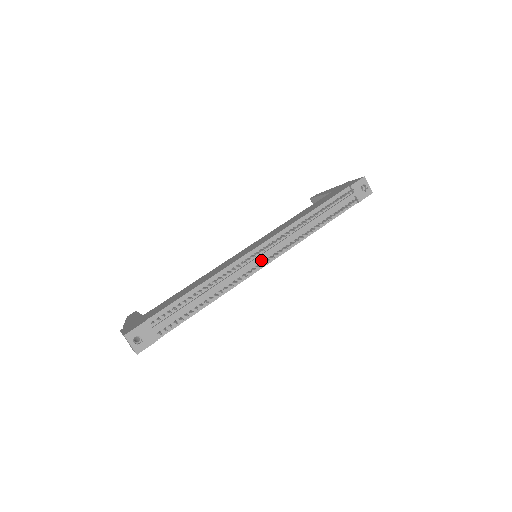
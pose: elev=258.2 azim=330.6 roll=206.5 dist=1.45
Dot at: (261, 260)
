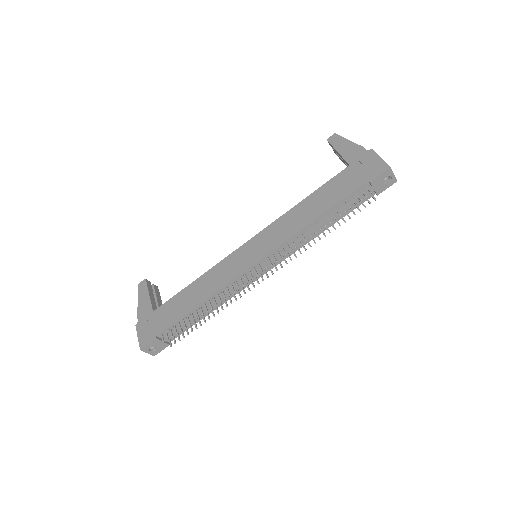
Dot at: (260, 271)
